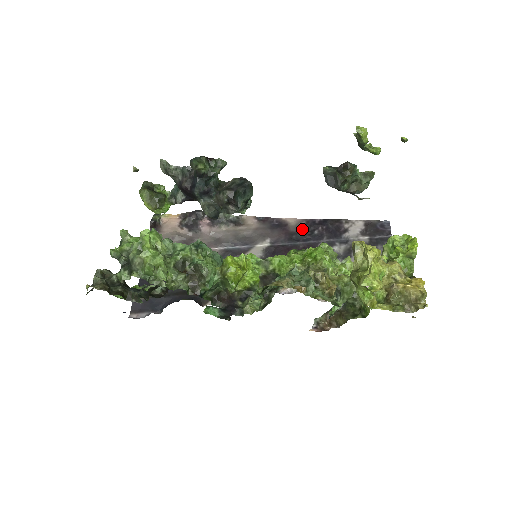
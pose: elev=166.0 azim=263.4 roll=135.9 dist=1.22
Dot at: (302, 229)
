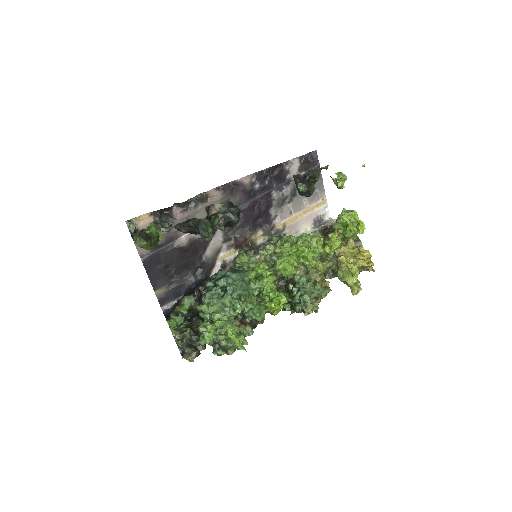
Dot at: (256, 184)
